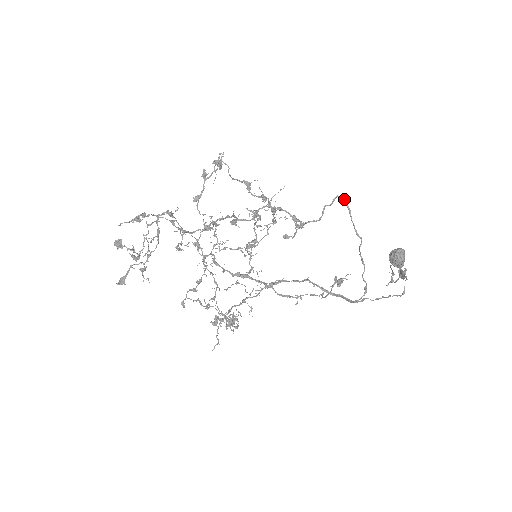
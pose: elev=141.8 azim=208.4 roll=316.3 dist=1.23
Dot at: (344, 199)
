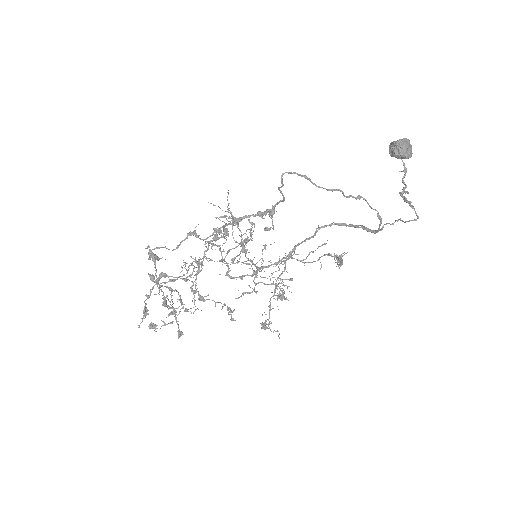
Dot at: (291, 173)
